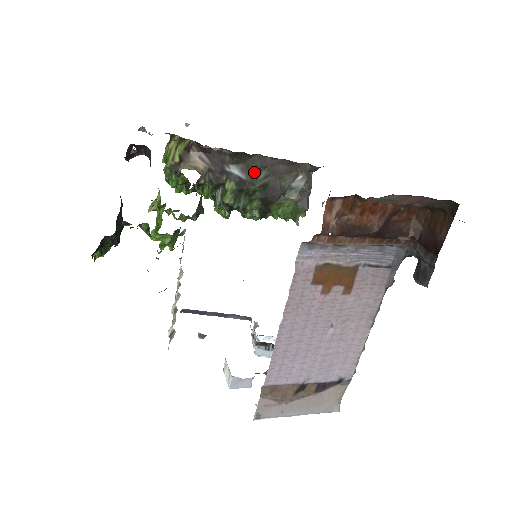
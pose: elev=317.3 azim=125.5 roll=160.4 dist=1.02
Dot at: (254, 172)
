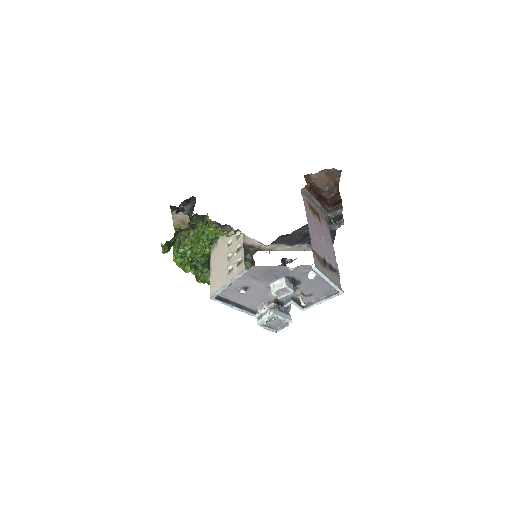
Dot at: occluded
